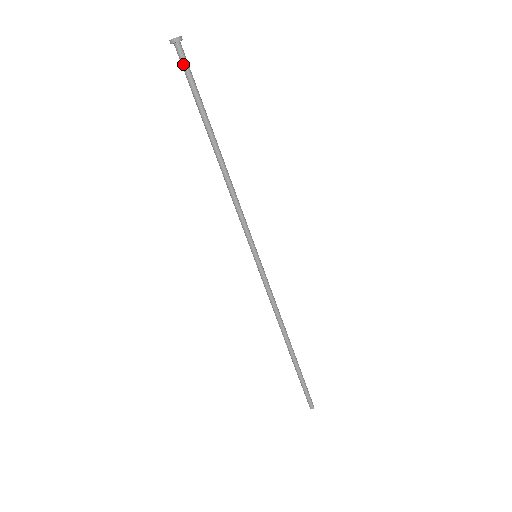
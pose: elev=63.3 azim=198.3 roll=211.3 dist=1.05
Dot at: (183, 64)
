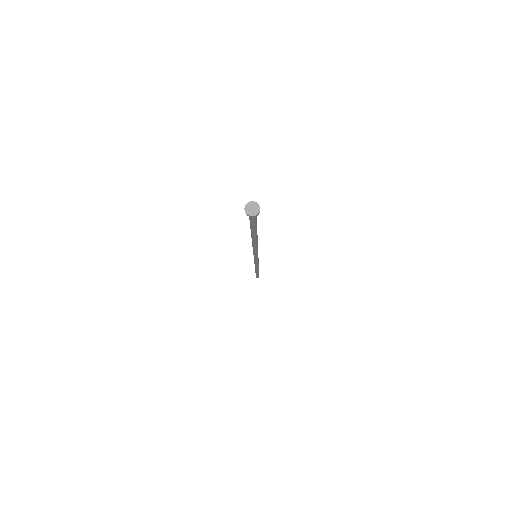
Dot at: (250, 218)
